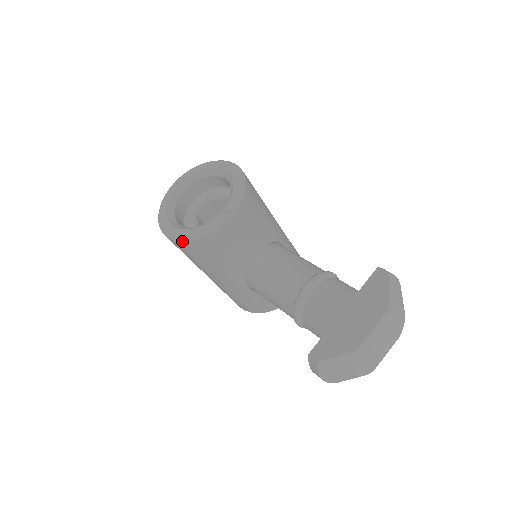
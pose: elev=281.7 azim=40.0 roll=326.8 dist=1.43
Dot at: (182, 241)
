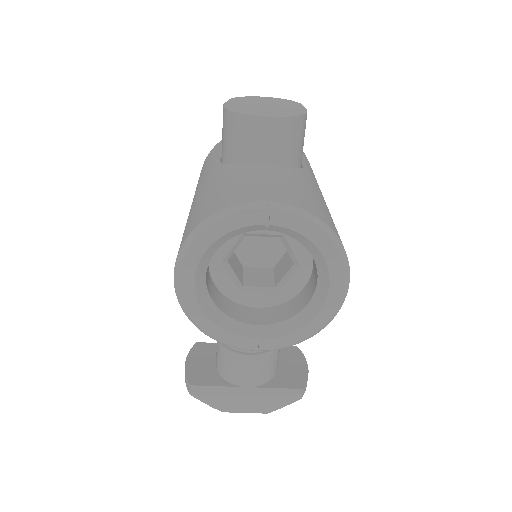
Dot at: (184, 312)
